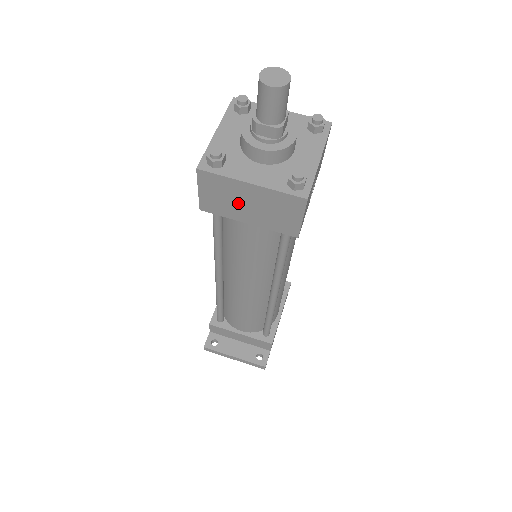
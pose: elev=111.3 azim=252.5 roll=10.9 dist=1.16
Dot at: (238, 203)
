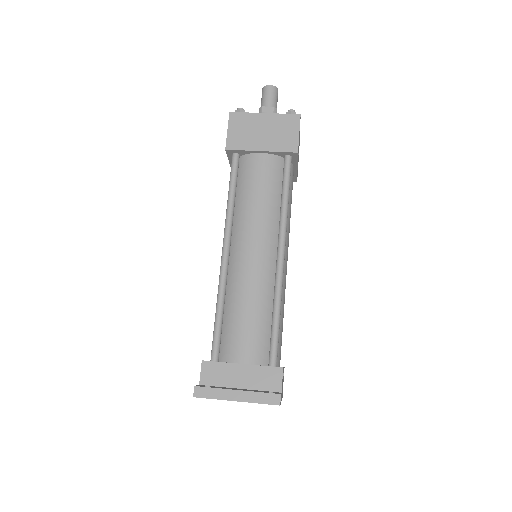
Dot at: (255, 133)
